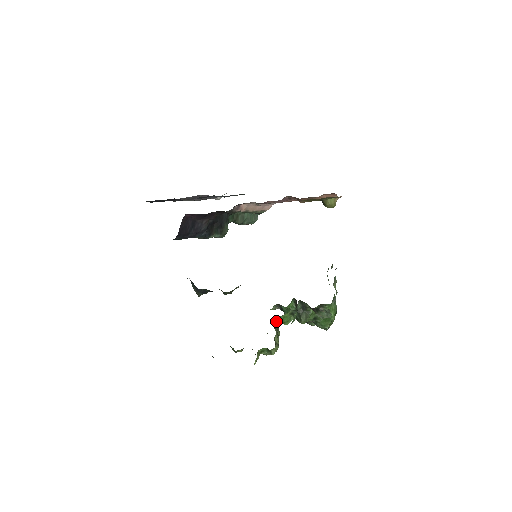
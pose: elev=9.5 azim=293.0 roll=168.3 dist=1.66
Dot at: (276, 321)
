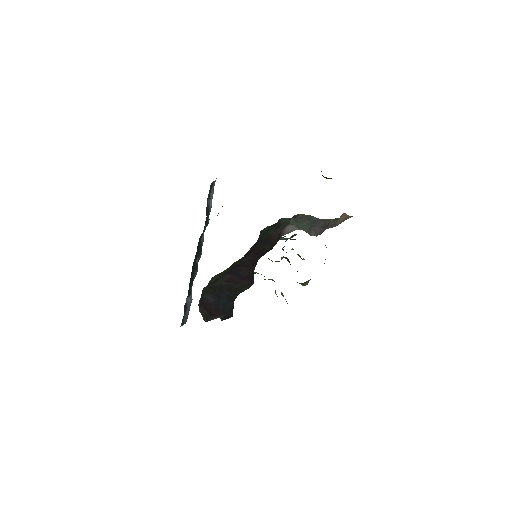
Dot at: occluded
